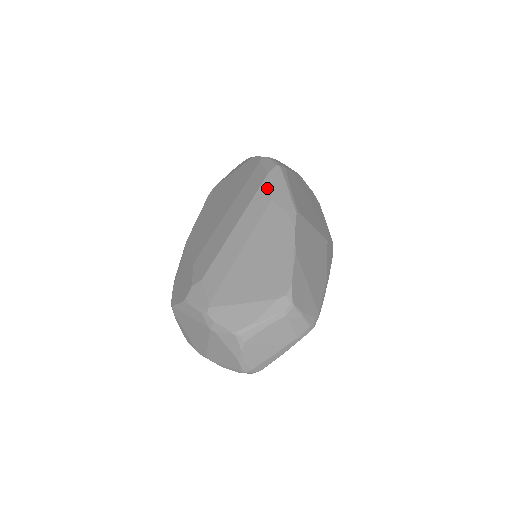
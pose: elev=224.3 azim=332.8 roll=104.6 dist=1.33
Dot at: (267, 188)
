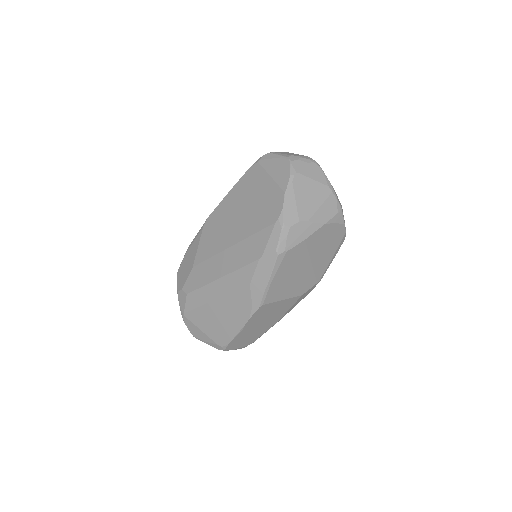
Dot at: (253, 271)
